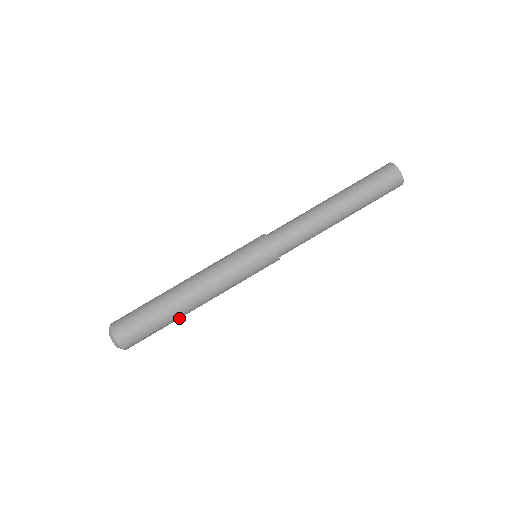
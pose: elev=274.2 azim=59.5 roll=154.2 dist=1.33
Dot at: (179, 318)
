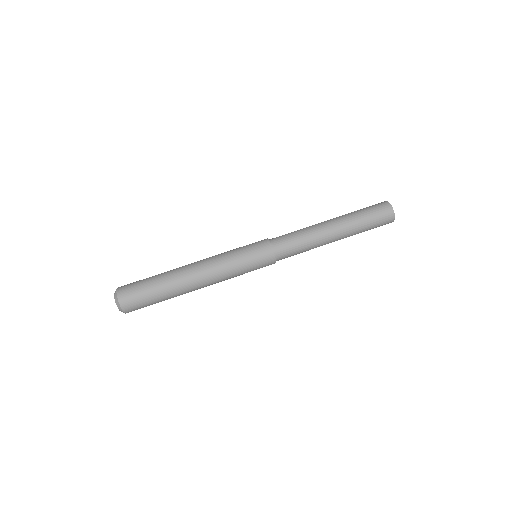
Dot at: occluded
